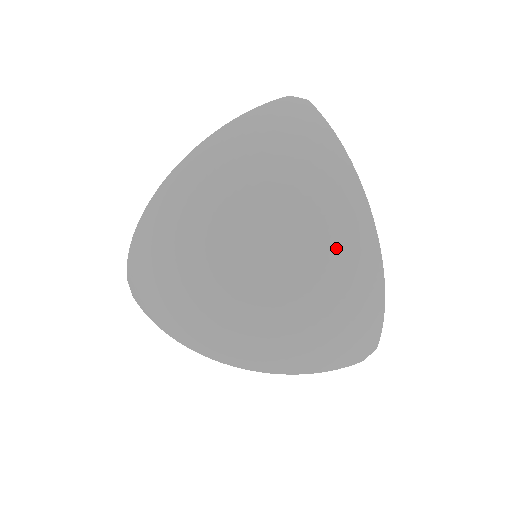
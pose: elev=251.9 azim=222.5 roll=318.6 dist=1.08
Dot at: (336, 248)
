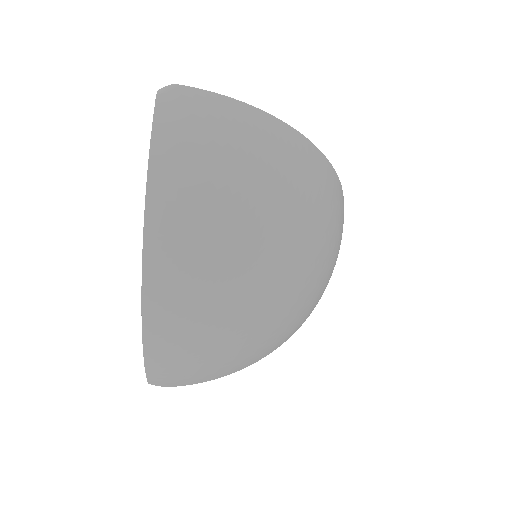
Dot at: (320, 194)
